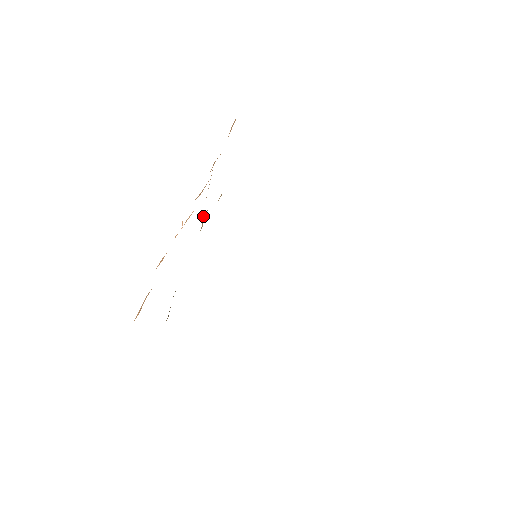
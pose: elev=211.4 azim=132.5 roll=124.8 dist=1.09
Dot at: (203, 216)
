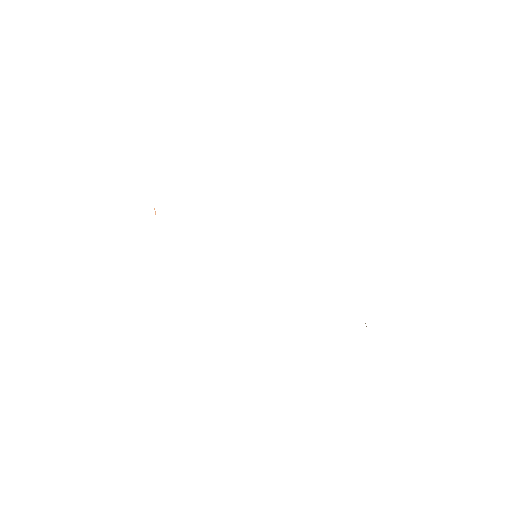
Dot at: occluded
